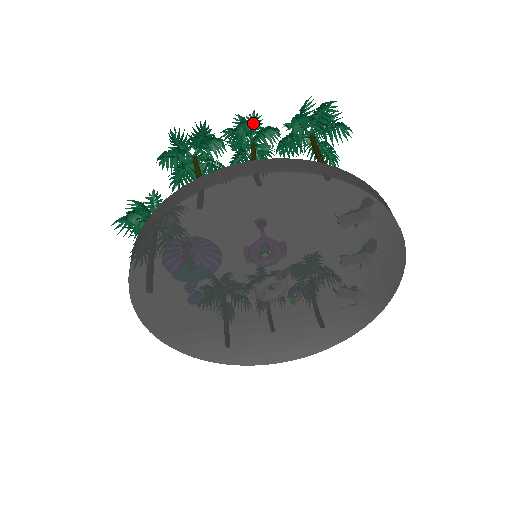
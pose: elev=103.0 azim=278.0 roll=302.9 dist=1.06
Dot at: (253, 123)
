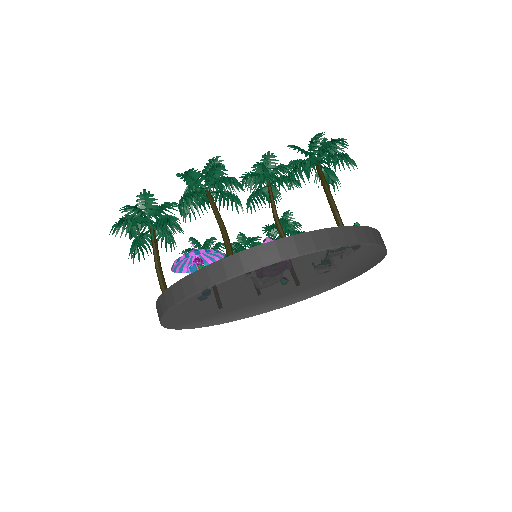
Dot at: (267, 161)
